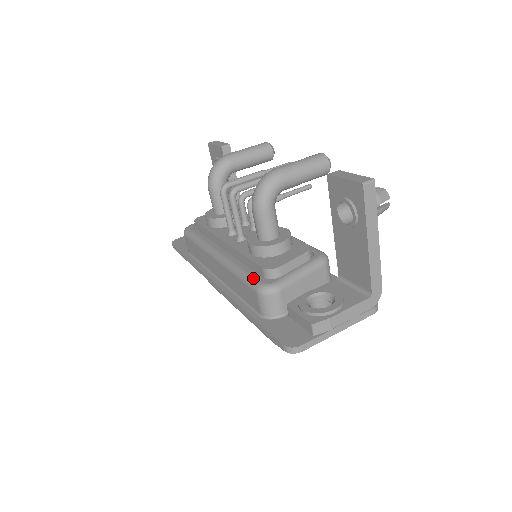
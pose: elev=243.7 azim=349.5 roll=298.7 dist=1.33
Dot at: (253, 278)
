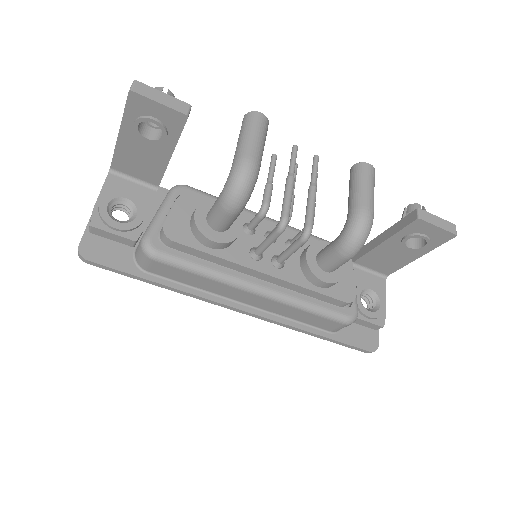
Dot at: (337, 313)
